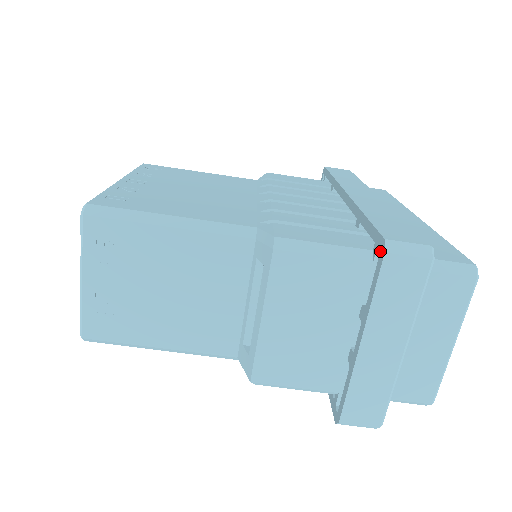
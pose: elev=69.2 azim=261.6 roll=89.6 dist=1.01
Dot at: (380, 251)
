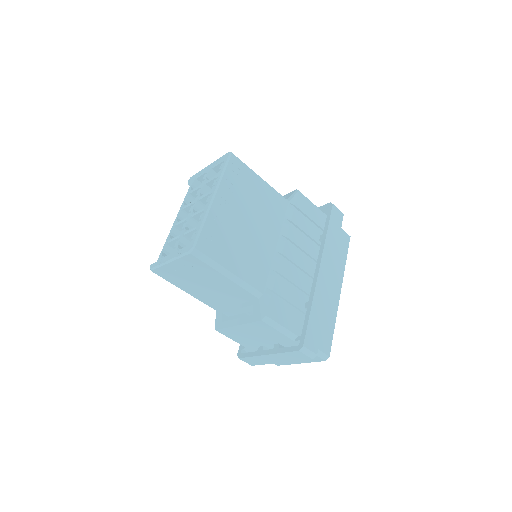
Dot at: (299, 345)
